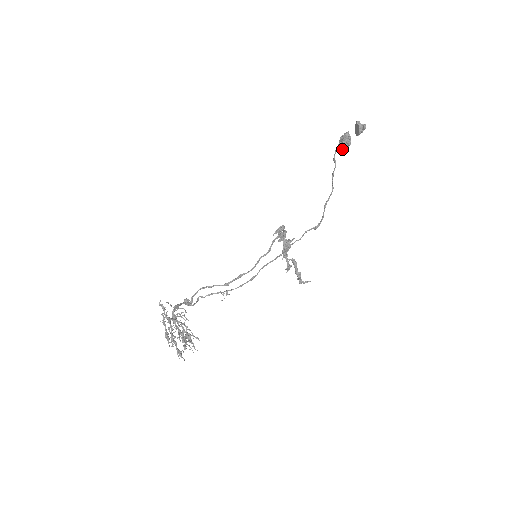
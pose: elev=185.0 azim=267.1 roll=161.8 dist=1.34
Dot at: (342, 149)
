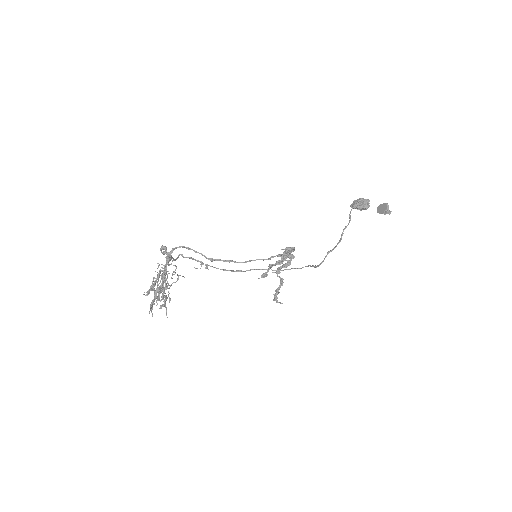
Dot at: (356, 208)
